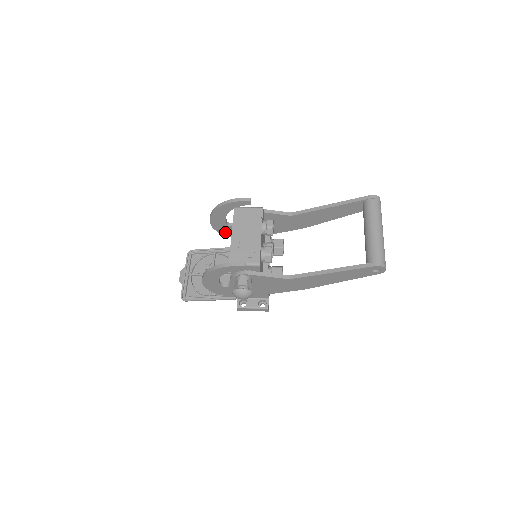
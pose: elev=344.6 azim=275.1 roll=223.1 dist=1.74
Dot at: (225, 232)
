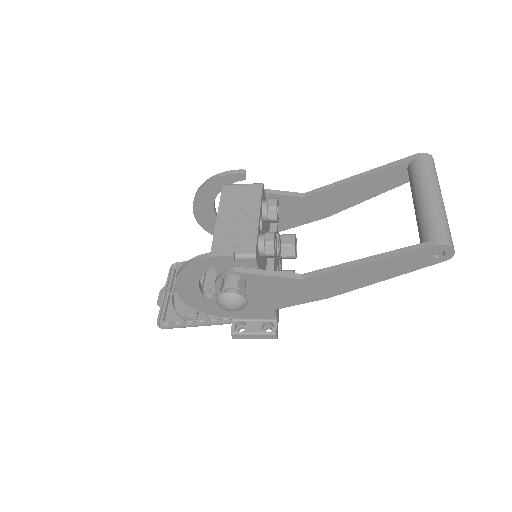
Dot at: occluded
